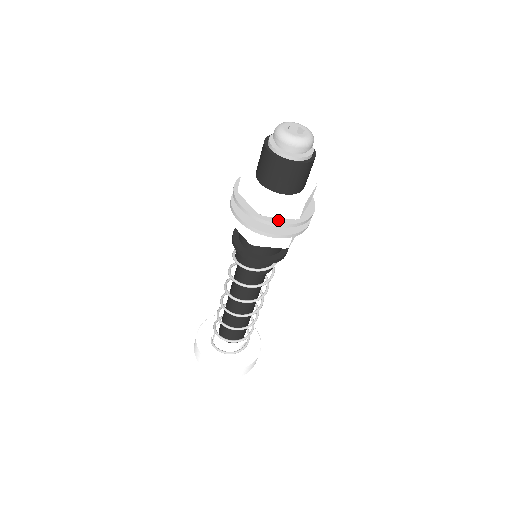
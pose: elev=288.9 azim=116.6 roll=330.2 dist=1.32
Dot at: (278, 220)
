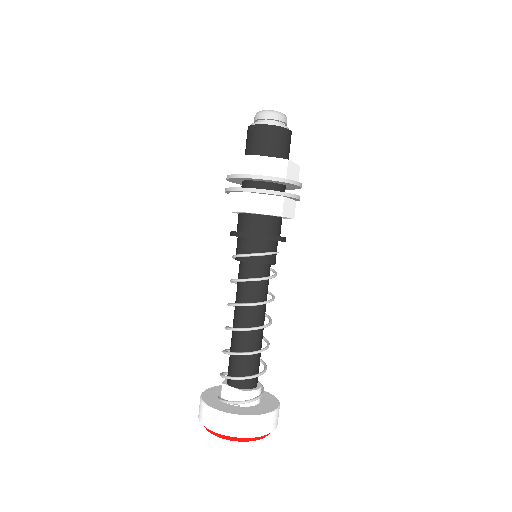
Dot at: (266, 176)
